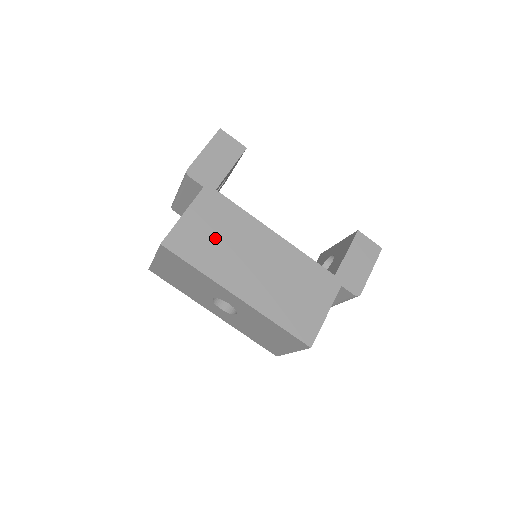
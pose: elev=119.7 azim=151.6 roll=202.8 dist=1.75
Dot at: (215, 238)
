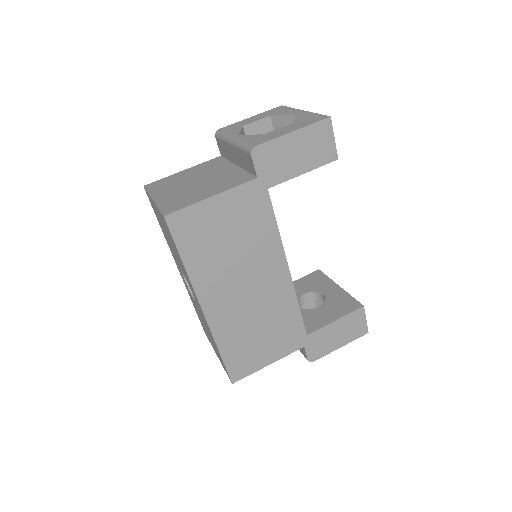
Dot at: (226, 241)
